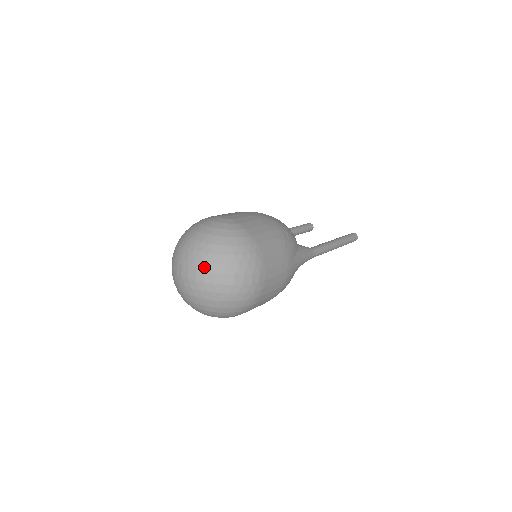
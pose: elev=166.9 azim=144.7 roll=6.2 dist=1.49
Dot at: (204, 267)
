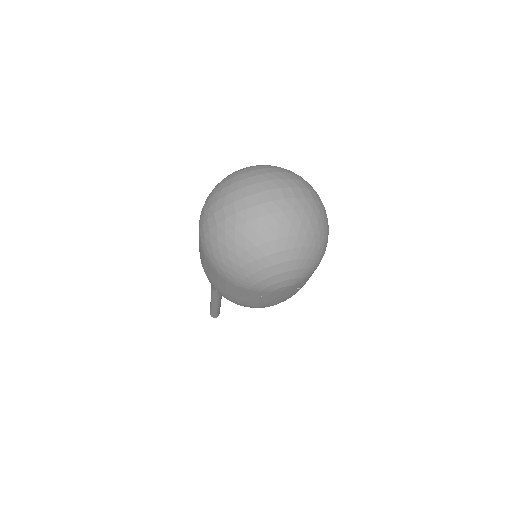
Dot at: (286, 183)
